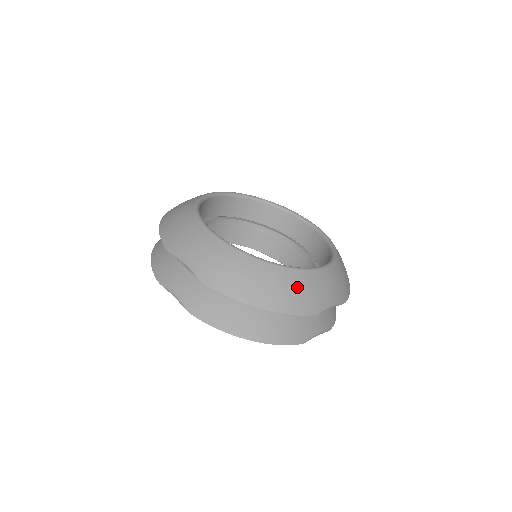
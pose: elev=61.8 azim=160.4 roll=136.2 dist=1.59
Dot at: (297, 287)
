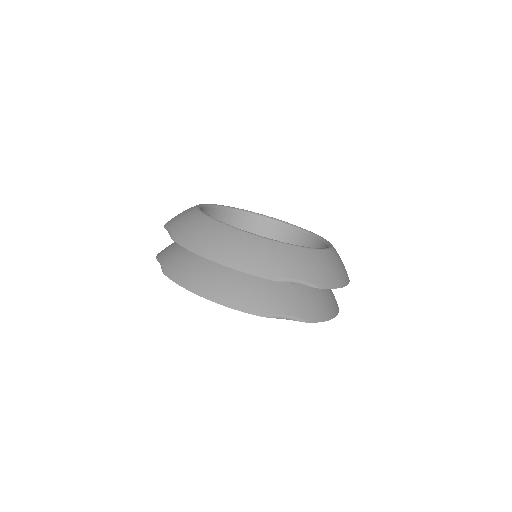
Dot at: (255, 250)
